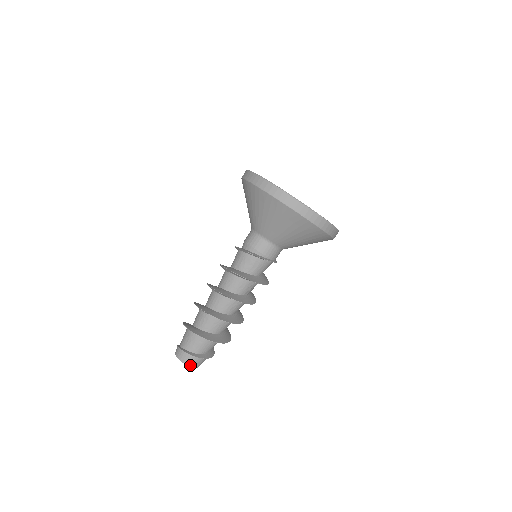
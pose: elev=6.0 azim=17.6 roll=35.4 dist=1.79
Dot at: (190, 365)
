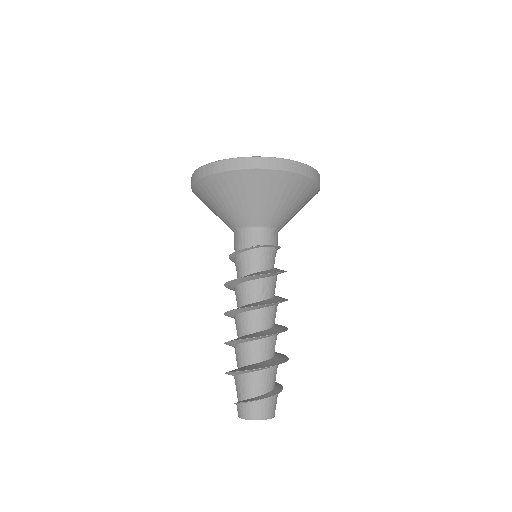
Dot at: (250, 417)
